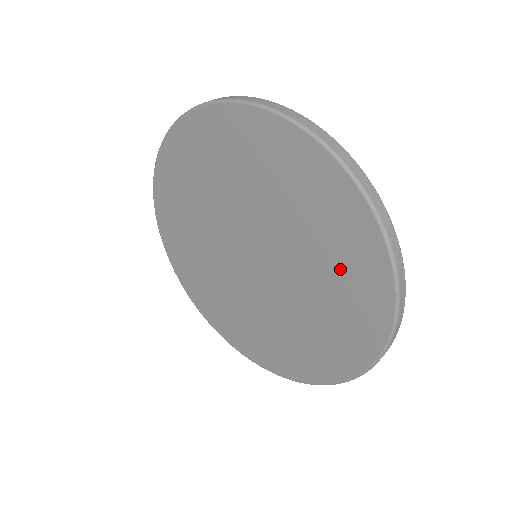
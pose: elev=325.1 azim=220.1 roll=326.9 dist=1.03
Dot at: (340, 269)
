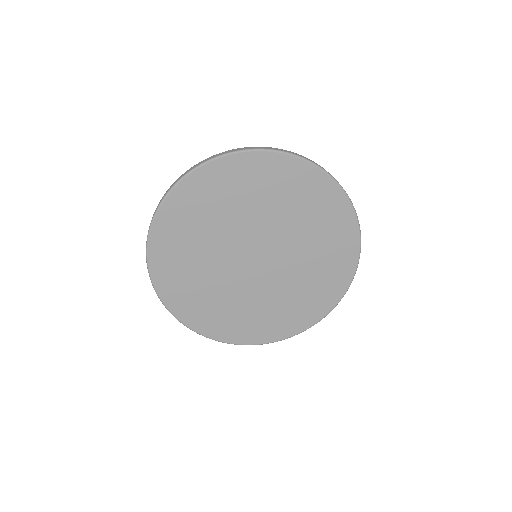
Dot at: (327, 257)
